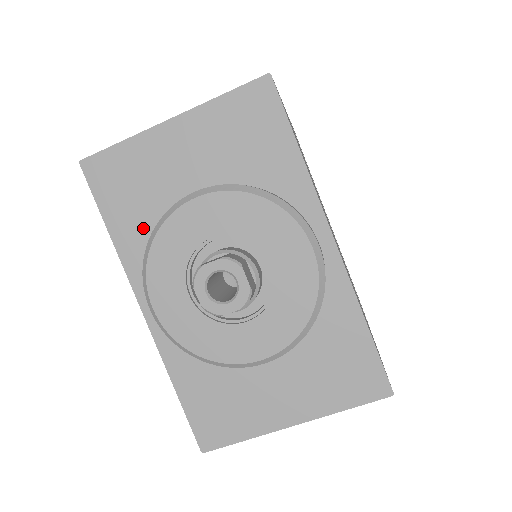
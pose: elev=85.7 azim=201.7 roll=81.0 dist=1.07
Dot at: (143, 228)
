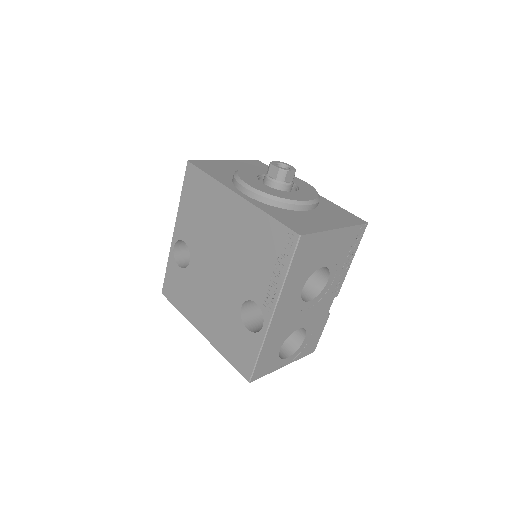
Dot at: (226, 177)
